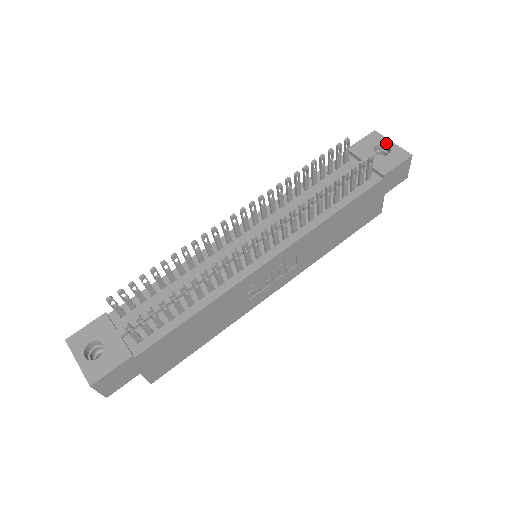
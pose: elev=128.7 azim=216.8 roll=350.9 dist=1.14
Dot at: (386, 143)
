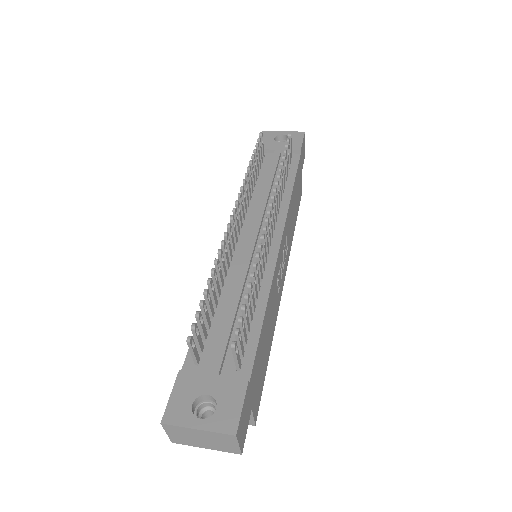
Dot at: (279, 134)
